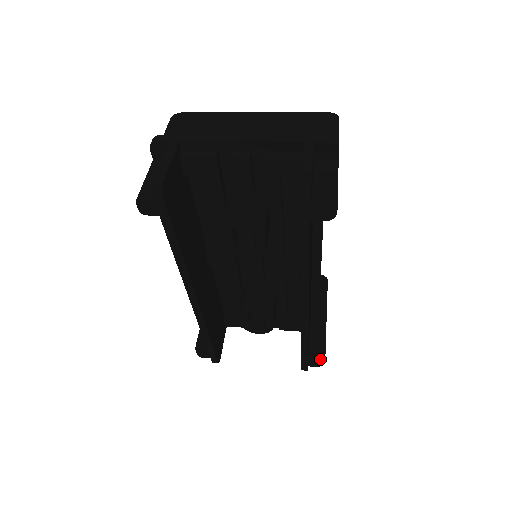
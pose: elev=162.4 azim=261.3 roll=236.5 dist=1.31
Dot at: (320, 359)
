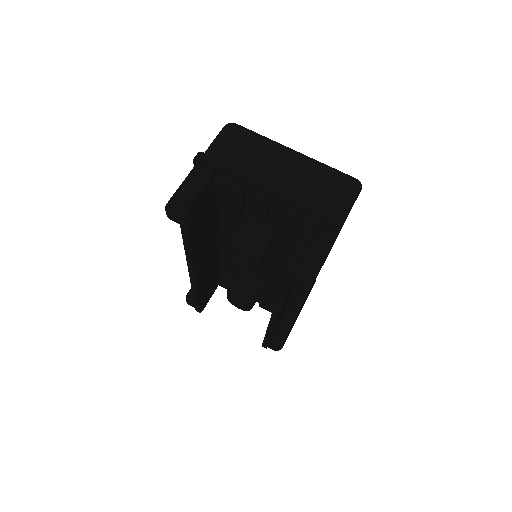
Dot at: (278, 346)
